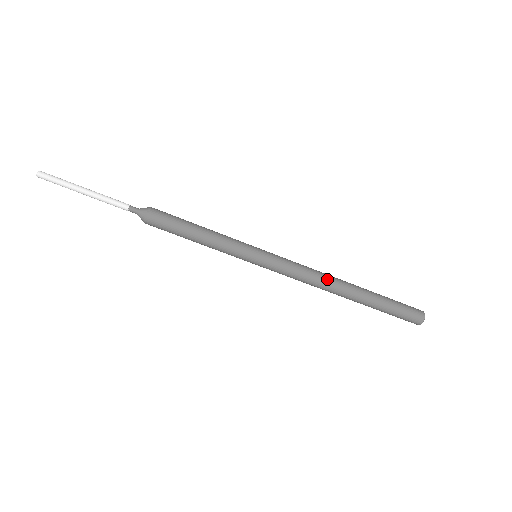
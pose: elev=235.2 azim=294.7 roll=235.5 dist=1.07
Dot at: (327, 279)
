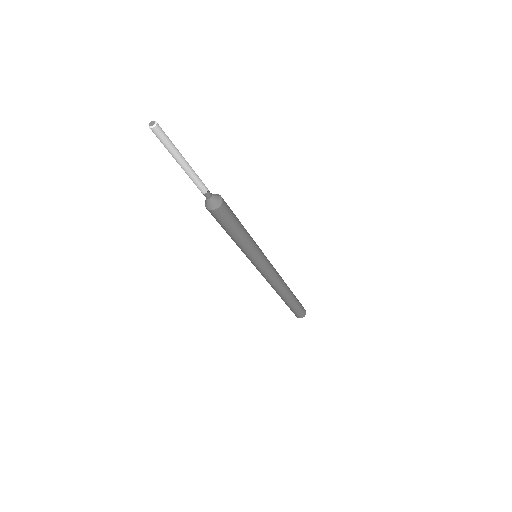
Dot at: (283, 281)
